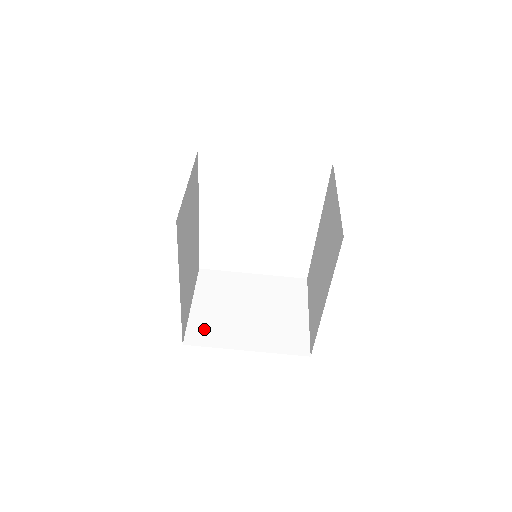
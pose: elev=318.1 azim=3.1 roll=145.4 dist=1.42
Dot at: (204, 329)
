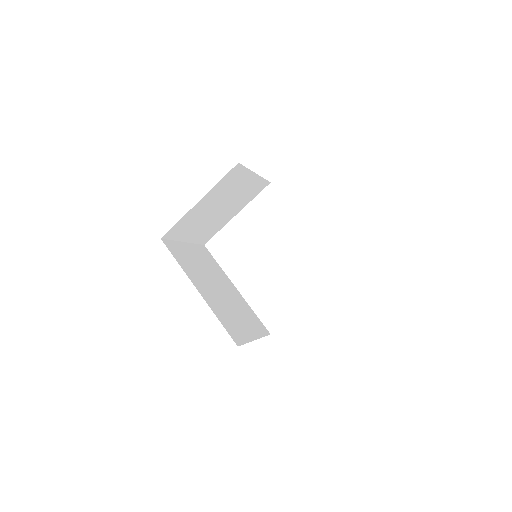
Dot at: occluded
